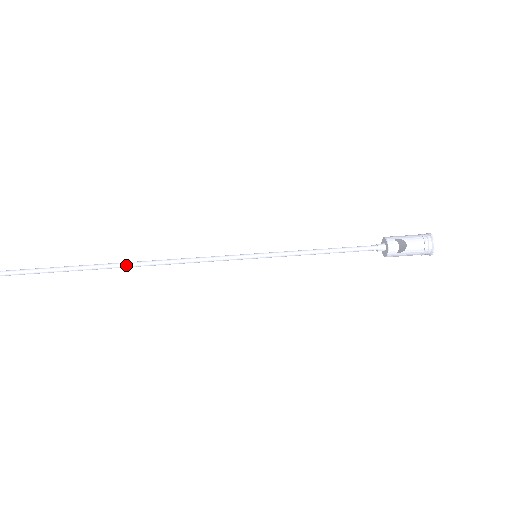
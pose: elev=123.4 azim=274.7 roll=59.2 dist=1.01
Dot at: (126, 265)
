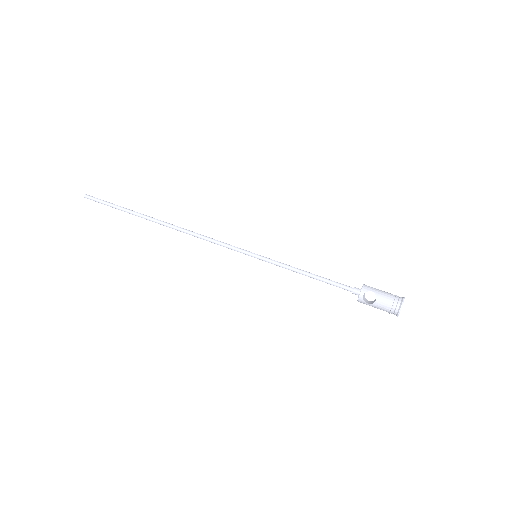
Dot at: (166, 225)
